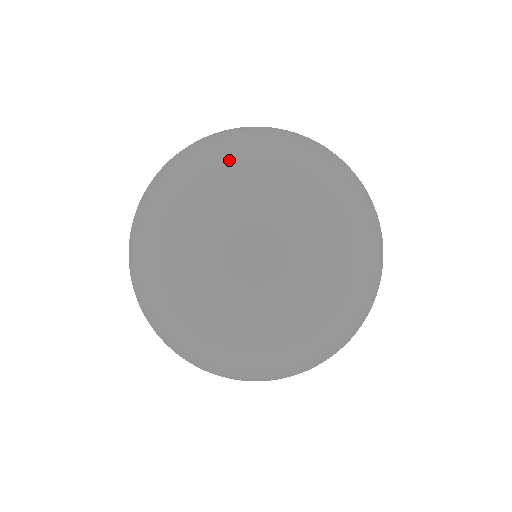
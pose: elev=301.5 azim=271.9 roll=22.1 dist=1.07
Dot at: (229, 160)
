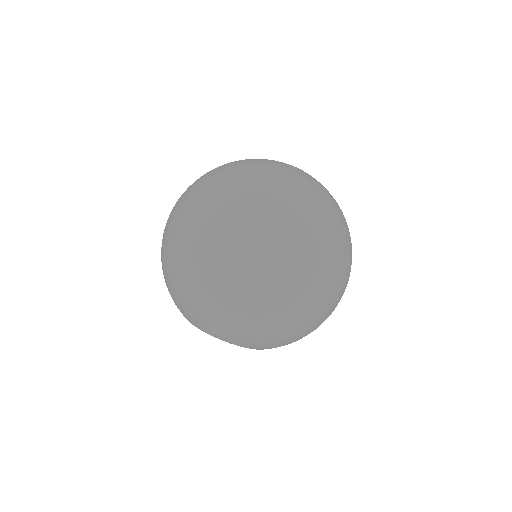
Dot at: occluded
